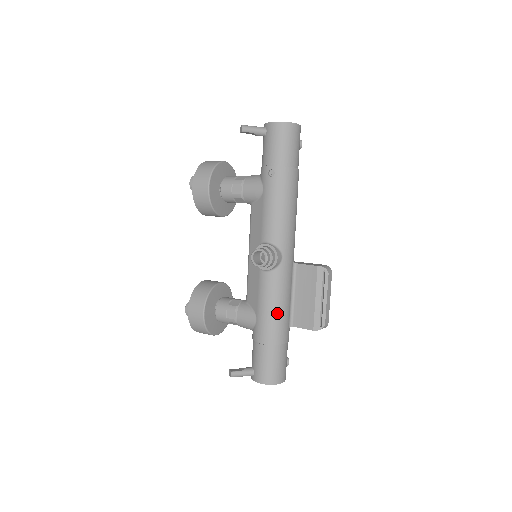
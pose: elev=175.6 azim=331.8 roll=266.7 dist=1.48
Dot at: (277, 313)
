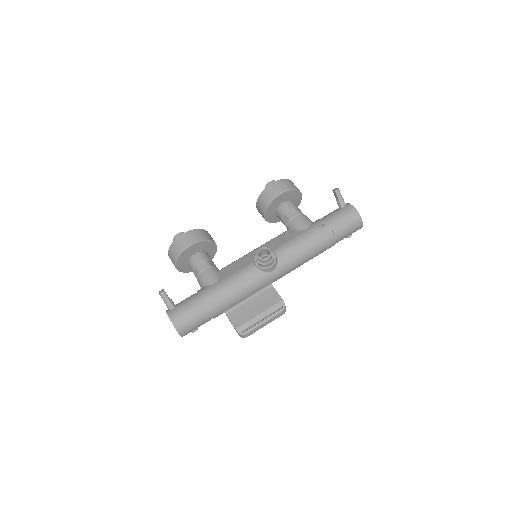
Dot at: (231, 294)
